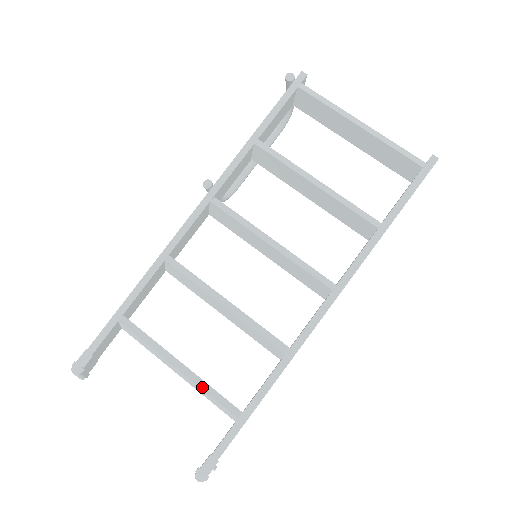
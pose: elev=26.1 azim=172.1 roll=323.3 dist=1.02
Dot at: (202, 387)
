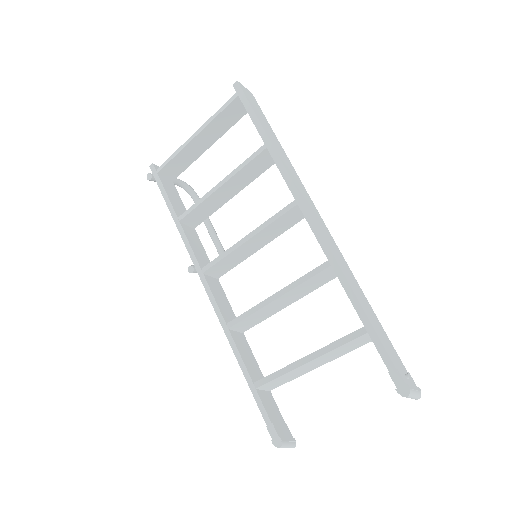
Dot at: (330, 350)
